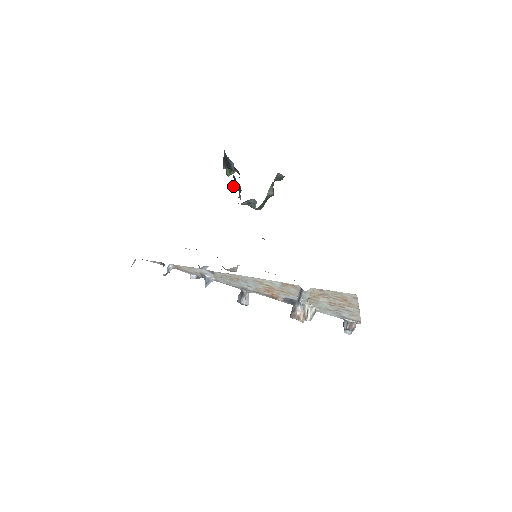
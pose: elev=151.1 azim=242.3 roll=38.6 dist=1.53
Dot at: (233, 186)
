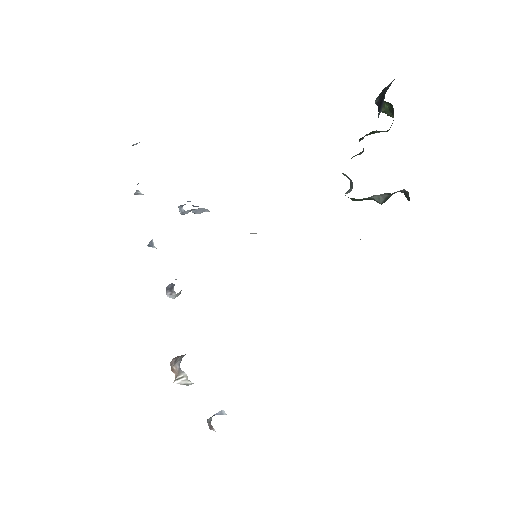
Dot at: (369, 133)
